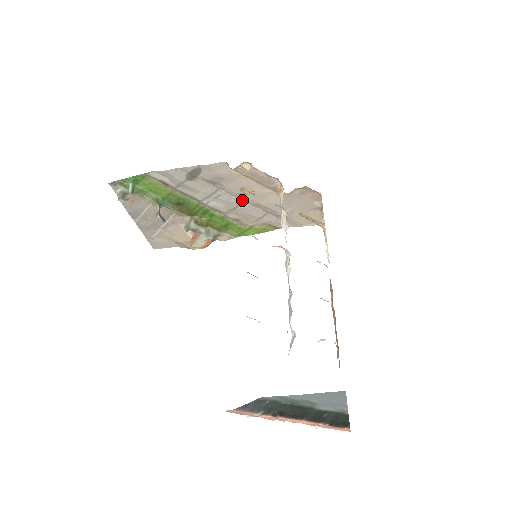
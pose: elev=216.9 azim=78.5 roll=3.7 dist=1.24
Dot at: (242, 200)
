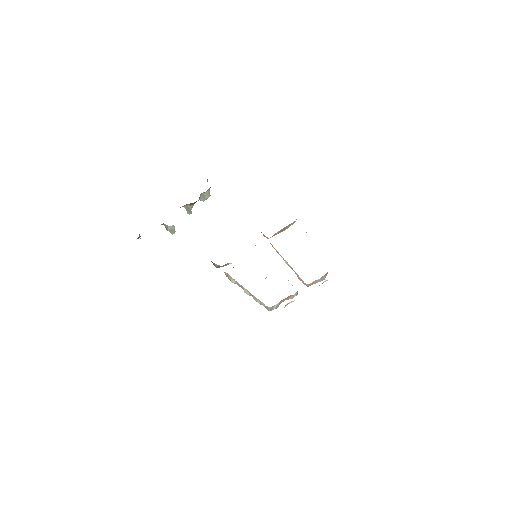
Dot at: occluded
